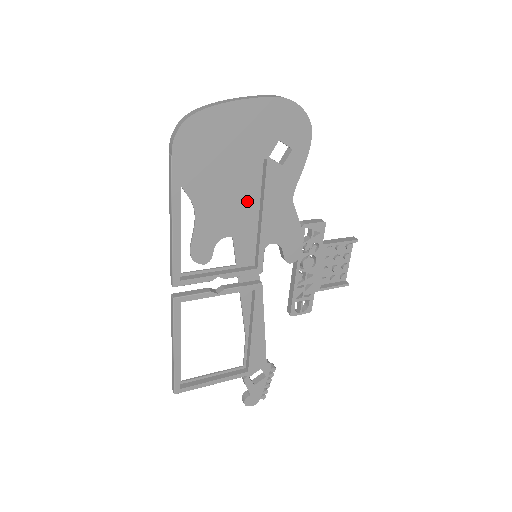
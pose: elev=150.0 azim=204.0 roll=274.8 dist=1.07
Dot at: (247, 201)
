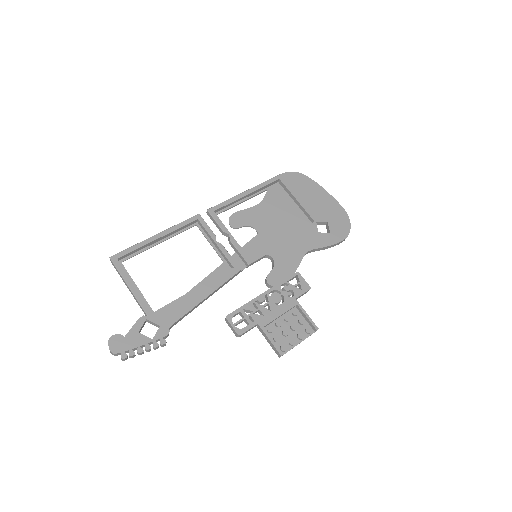
Dot at: (284, 229)
